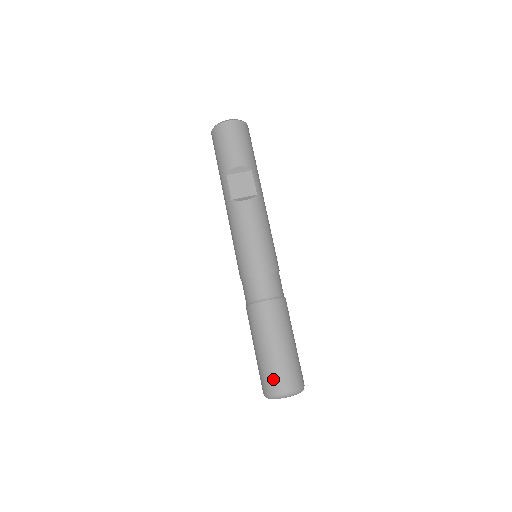
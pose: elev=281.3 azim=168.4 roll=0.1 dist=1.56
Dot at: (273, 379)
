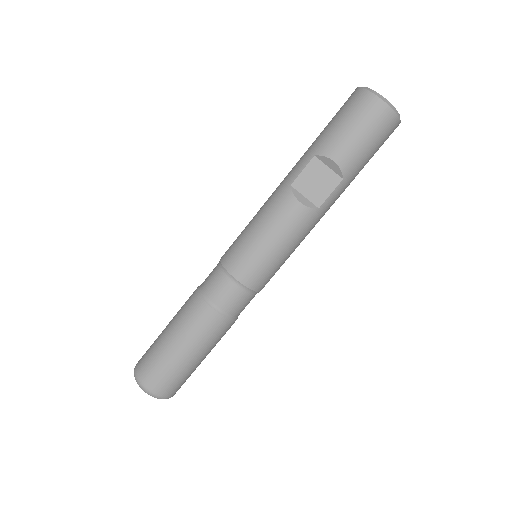
Dot at: (149, 370)
